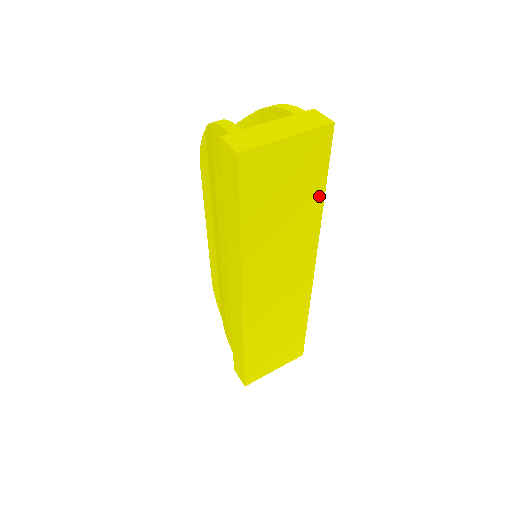
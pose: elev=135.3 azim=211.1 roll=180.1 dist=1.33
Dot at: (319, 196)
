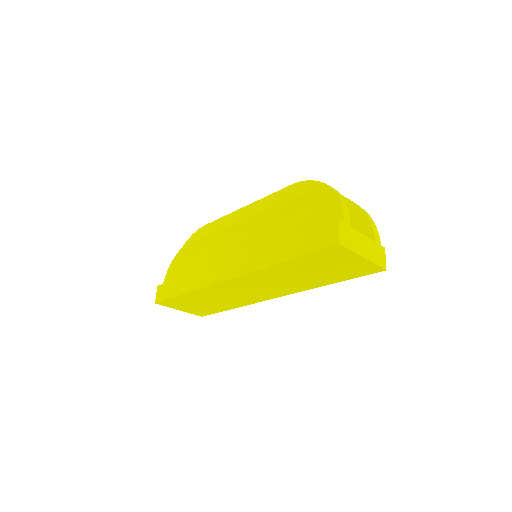
Dot at: (332, 281)
